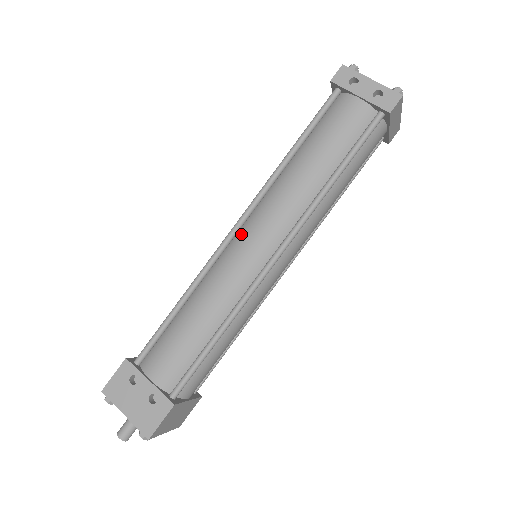
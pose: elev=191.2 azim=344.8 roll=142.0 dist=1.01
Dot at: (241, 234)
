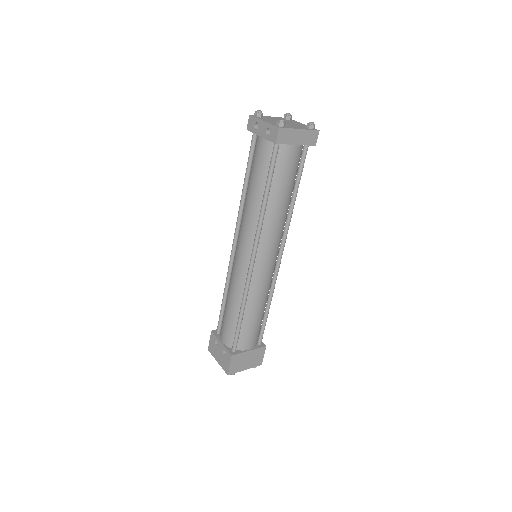
Dot at: (236, 248)
